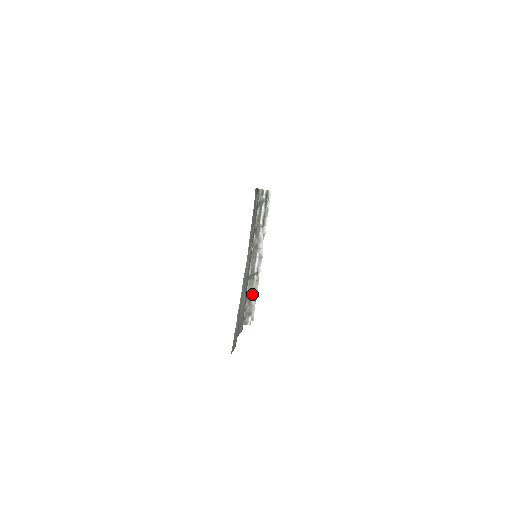
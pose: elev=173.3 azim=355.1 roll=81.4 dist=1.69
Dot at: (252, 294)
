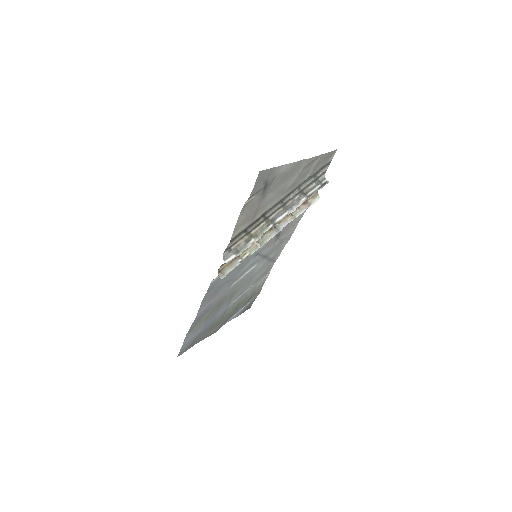
Dot at: (255, 237)
